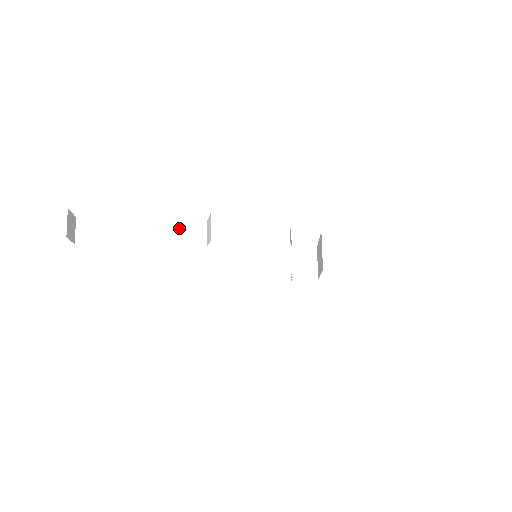
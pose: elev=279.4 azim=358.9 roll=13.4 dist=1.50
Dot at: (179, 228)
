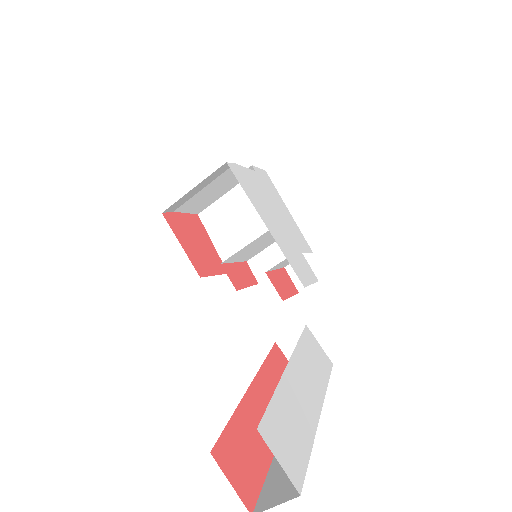
Dot at: occluded
